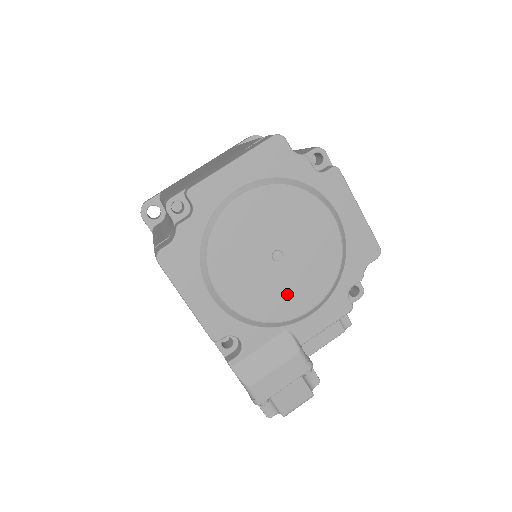
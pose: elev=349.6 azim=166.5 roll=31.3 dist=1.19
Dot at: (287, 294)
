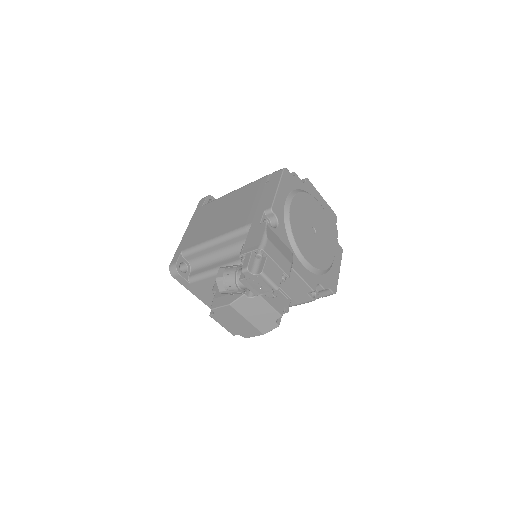
Dot at: (306, 243)
